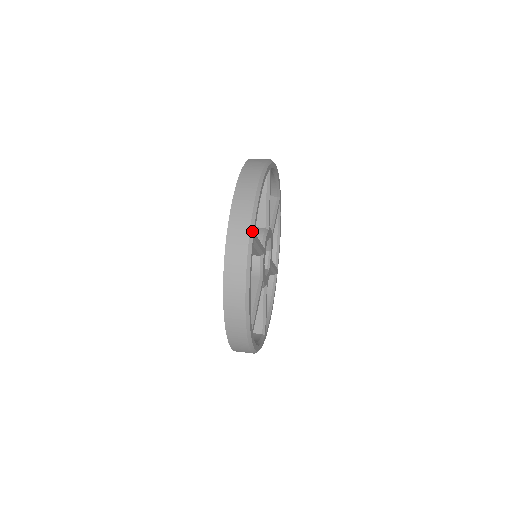
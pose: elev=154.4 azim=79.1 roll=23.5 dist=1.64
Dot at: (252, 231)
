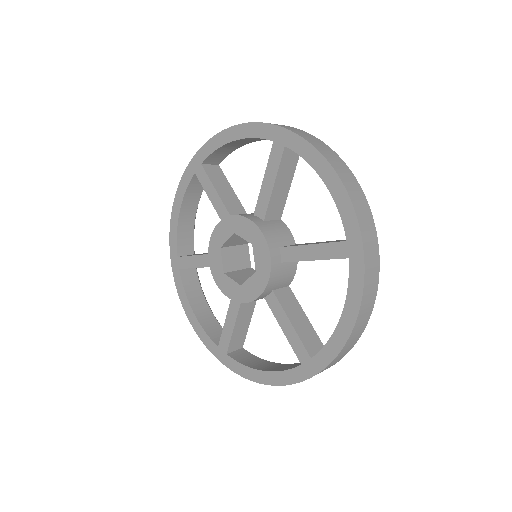
Dot at: (377, 241)
